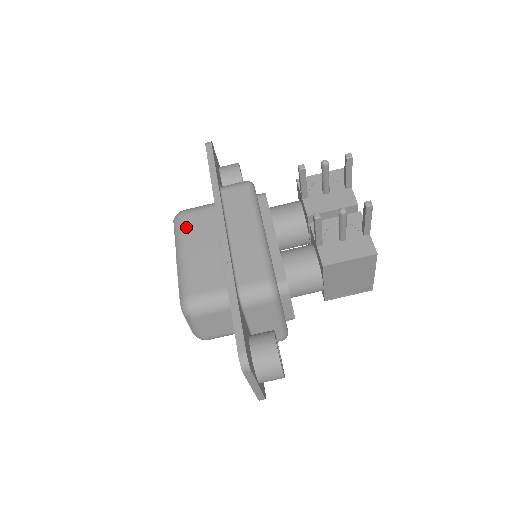
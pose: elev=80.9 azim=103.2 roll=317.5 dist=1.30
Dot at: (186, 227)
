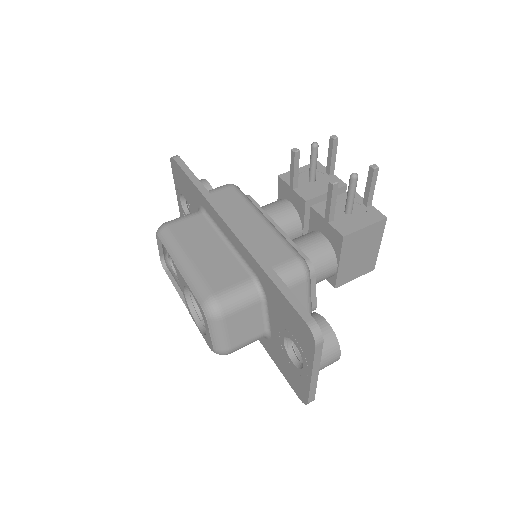
Dot at: (178, 234)
